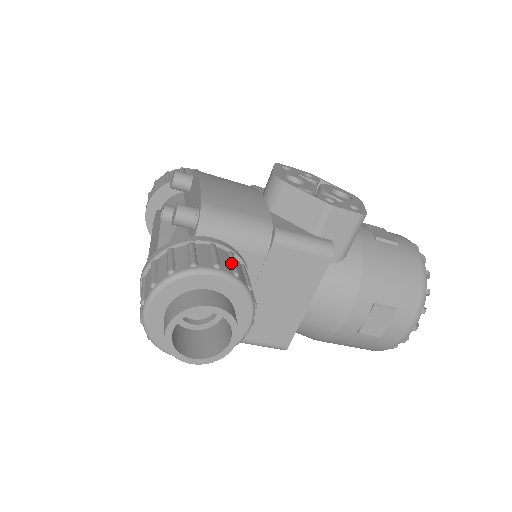
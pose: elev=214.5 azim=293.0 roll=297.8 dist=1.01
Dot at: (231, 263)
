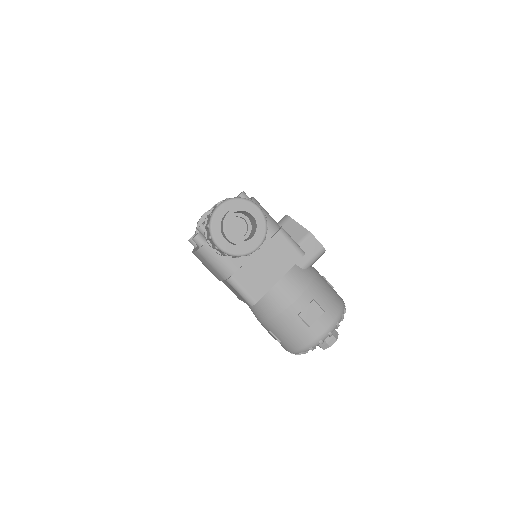
Dot at: occluded
